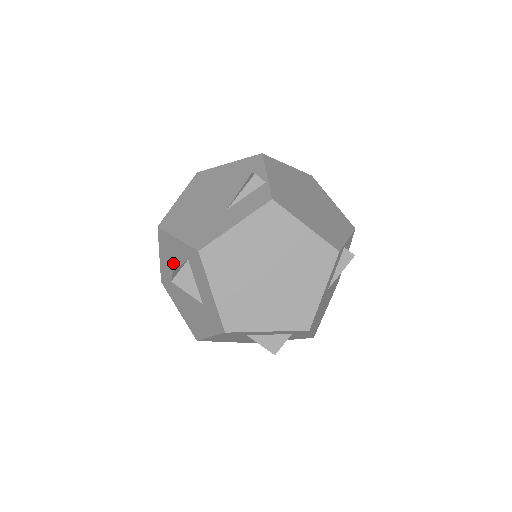
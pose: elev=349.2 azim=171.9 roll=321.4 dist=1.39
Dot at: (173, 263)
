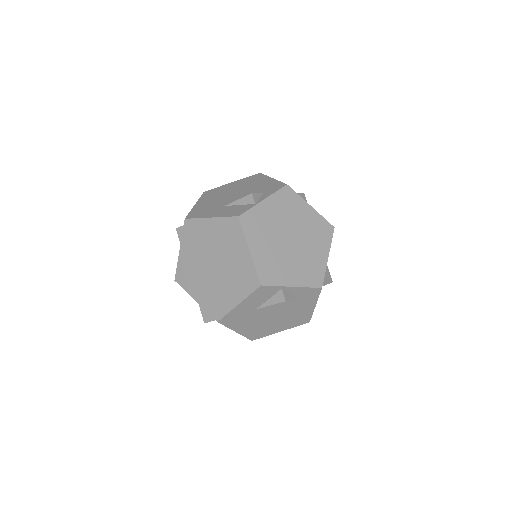
Dot at: occluded
